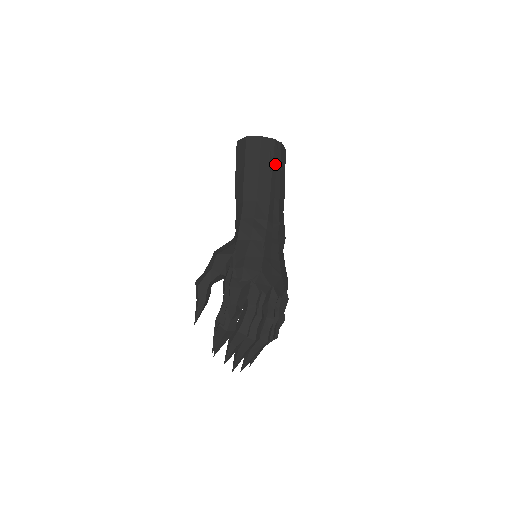
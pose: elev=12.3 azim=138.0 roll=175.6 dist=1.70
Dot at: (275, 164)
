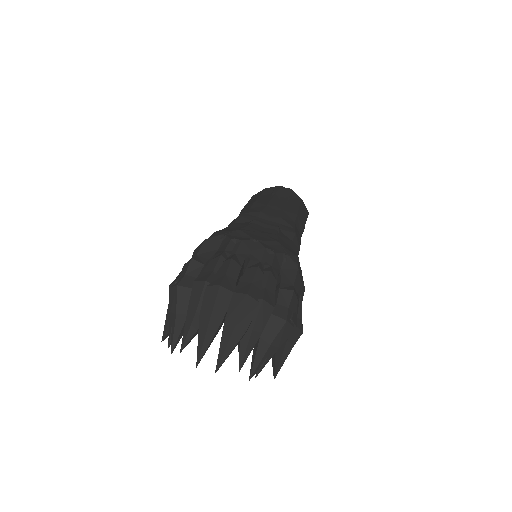
Dot at: (280, 195)
